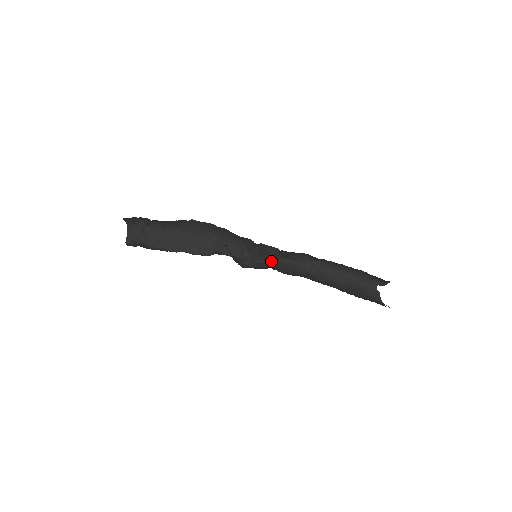
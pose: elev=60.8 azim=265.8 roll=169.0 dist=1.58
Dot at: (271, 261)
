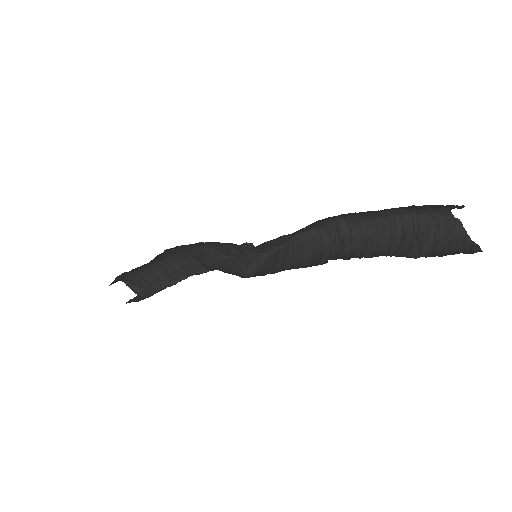
Dot at: (282, 245)
